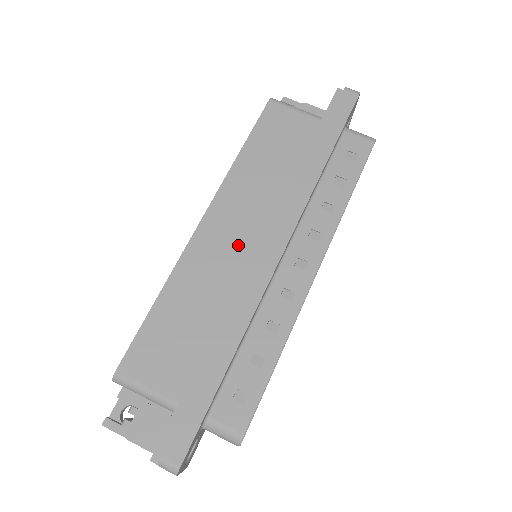
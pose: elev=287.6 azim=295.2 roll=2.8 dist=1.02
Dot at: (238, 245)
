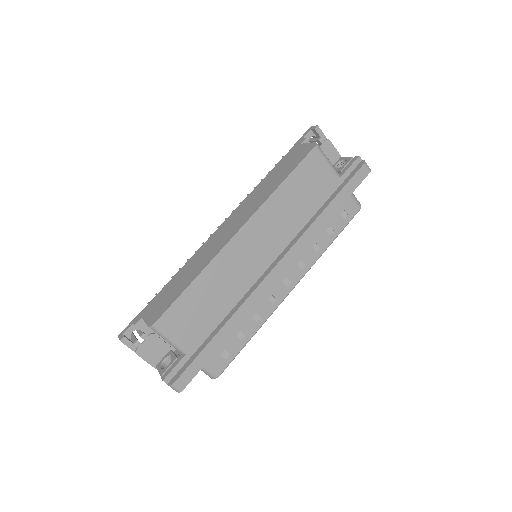
Dot at: (256, 257)
